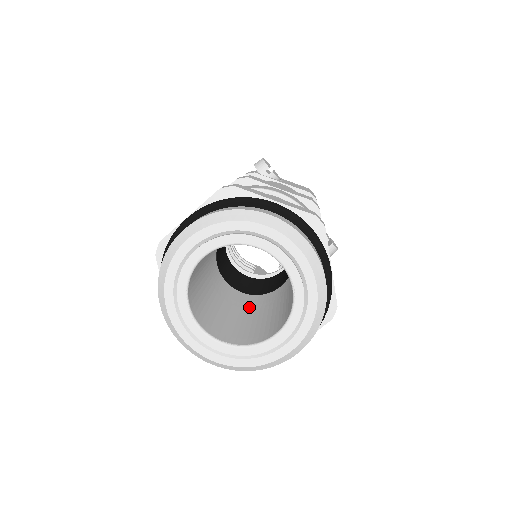
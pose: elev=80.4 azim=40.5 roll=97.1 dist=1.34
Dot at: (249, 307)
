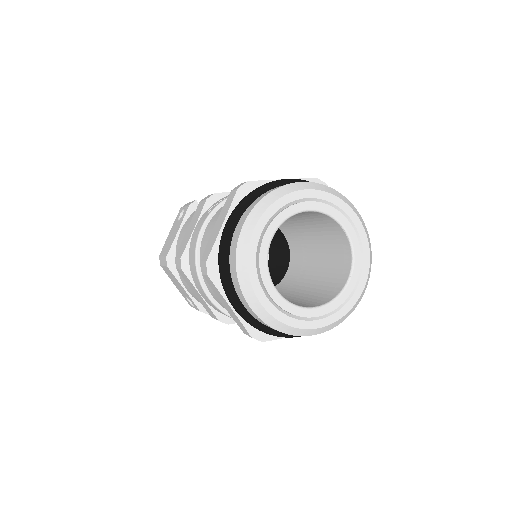
Dot at: occluded
